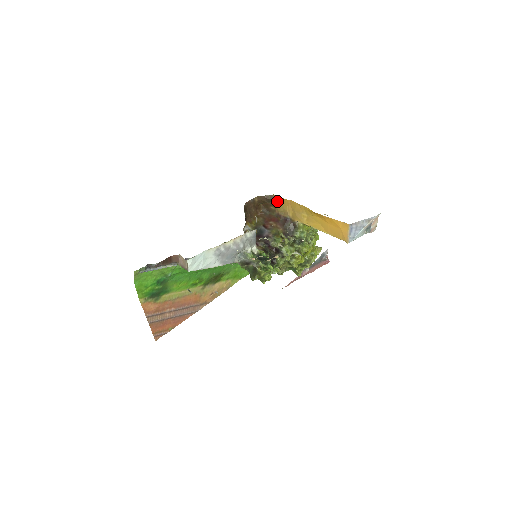
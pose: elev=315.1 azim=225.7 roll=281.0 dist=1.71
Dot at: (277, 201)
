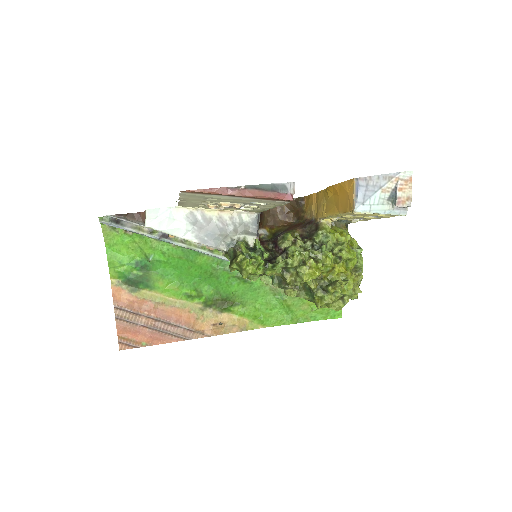
Dot at: (307, 203)
